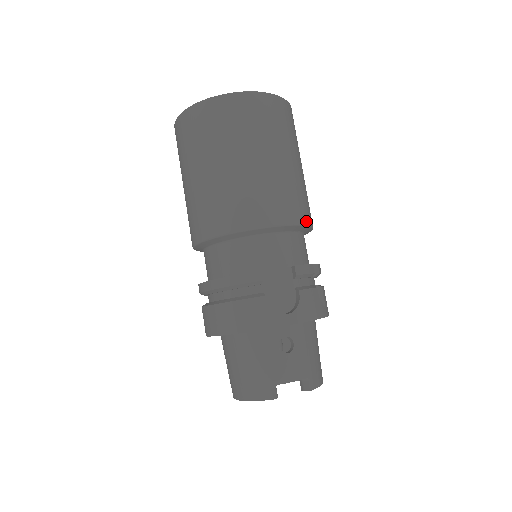
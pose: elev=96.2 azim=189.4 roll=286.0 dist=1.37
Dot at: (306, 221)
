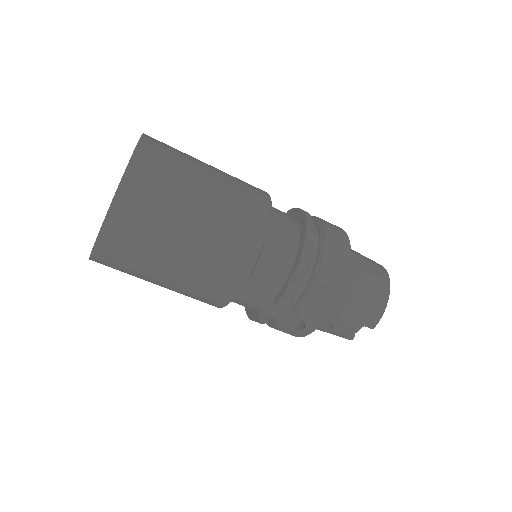
Dot at: (248, 267)
